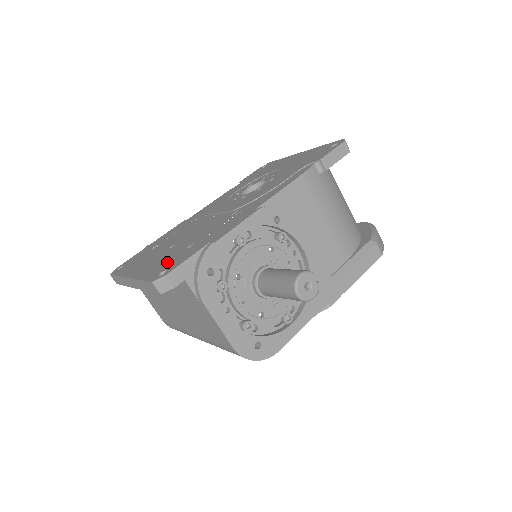
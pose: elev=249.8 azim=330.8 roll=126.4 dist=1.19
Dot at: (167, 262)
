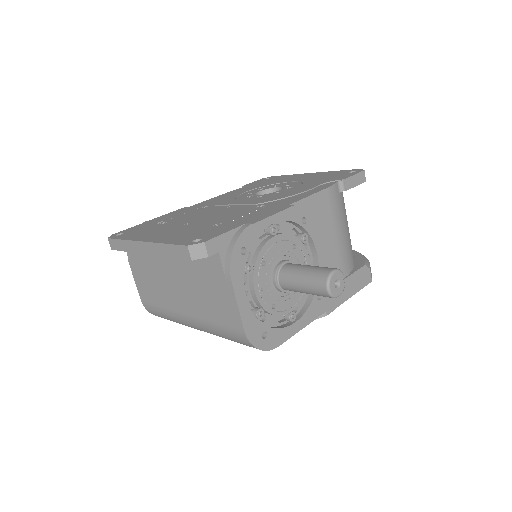
Dot at: (196, 233)
